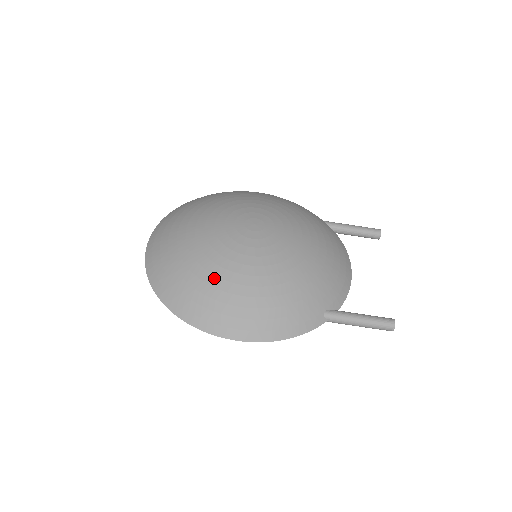
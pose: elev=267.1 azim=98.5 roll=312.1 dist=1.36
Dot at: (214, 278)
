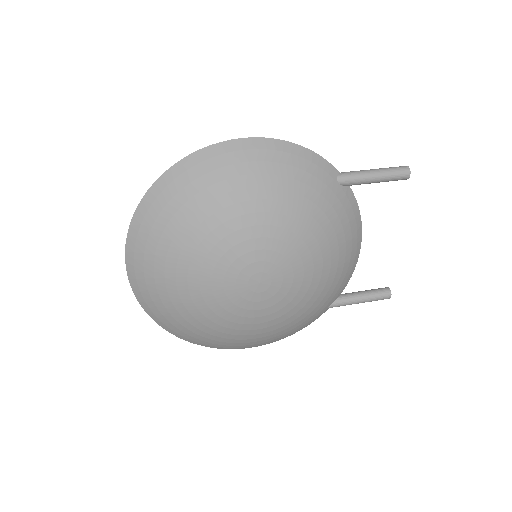
Dot at: occluded
